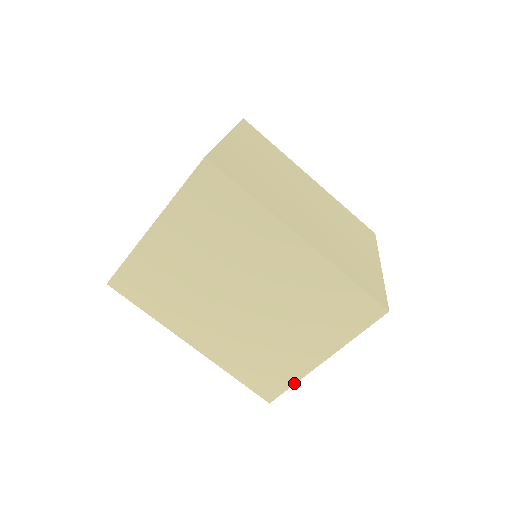
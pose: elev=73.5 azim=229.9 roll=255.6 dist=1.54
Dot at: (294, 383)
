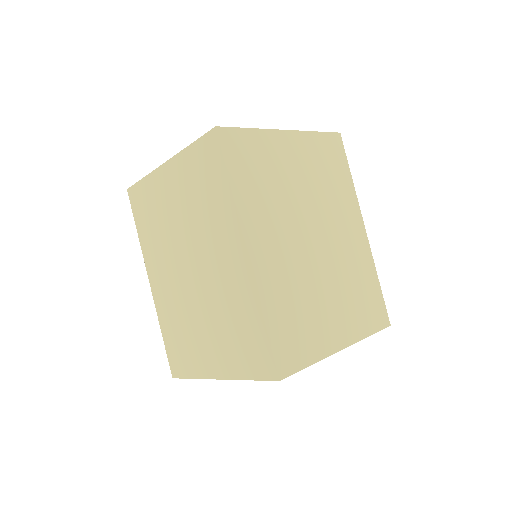
Dot at: (312, 363)
